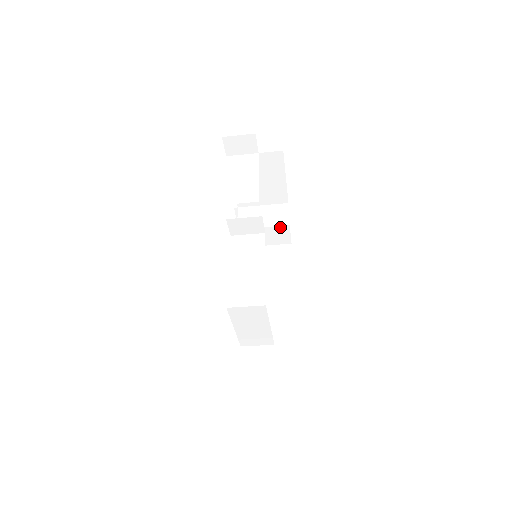
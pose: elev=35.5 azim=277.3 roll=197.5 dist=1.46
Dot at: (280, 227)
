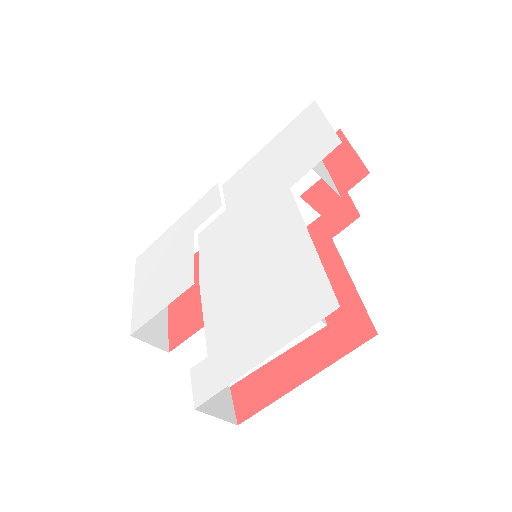
Dot at: occluded
